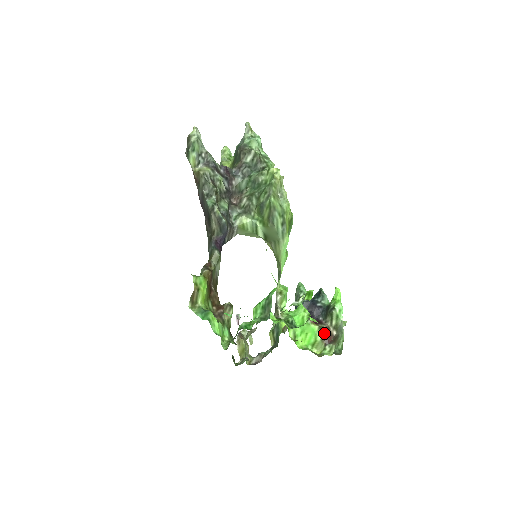
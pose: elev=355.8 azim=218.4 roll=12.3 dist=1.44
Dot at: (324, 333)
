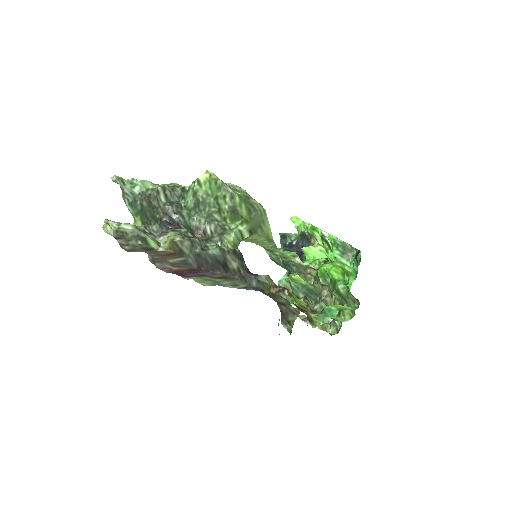
Dot at: occluded
